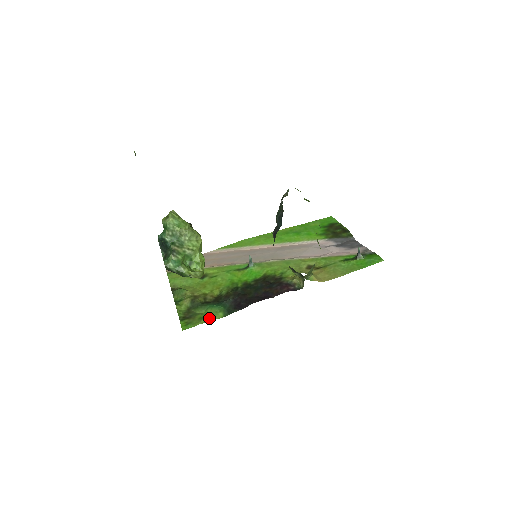
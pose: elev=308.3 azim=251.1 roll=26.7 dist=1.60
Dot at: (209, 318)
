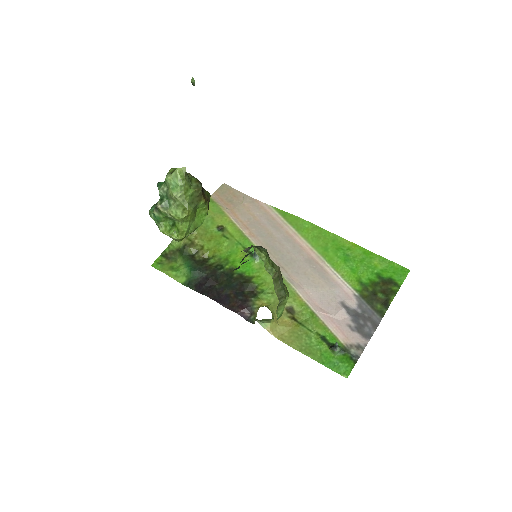
Dot at: (174, 274)
